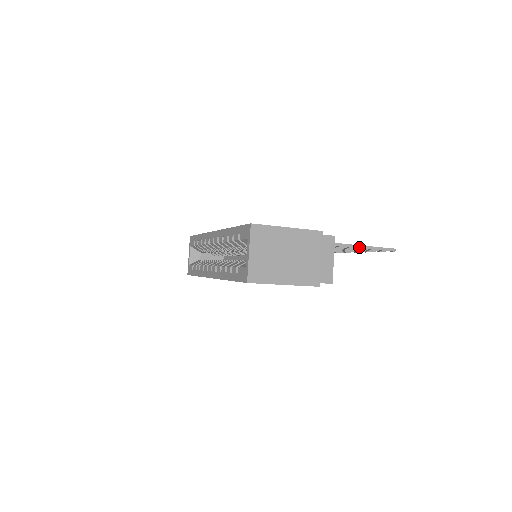
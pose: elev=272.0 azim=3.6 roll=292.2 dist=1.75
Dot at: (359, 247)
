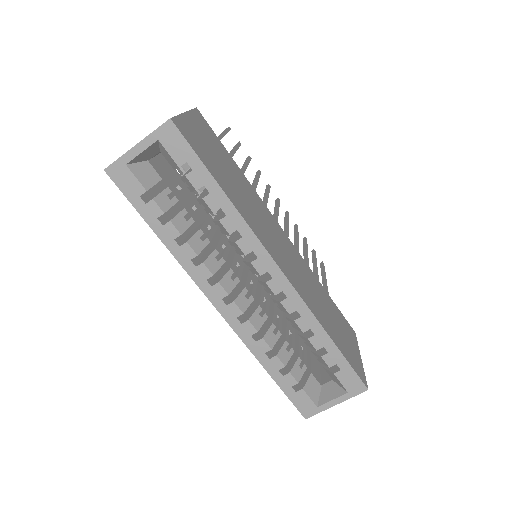
Dot at: occluded
